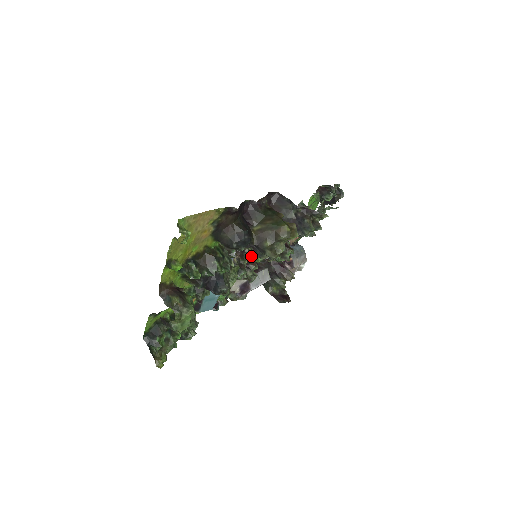
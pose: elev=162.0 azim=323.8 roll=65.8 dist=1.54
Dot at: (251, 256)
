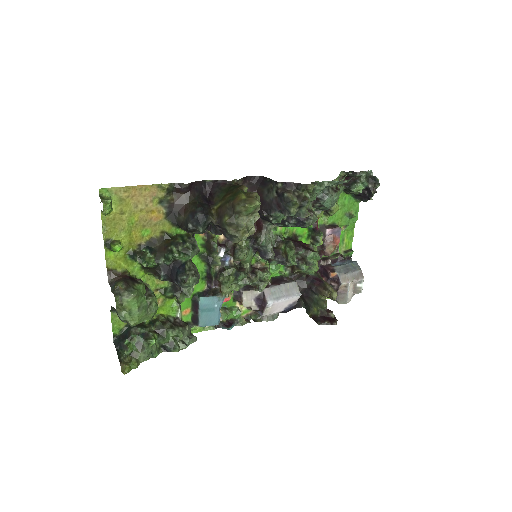
Dot at: (243, 253)
